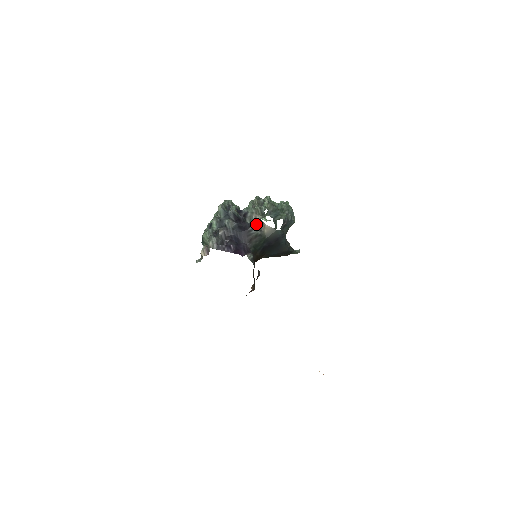
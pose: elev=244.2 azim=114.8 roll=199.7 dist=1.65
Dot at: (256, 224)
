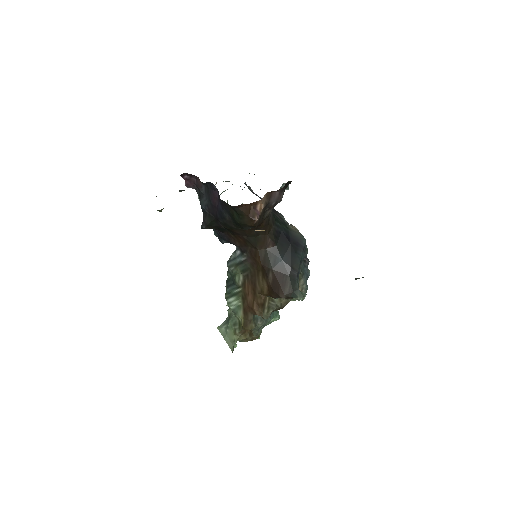
Dot at: occluded
